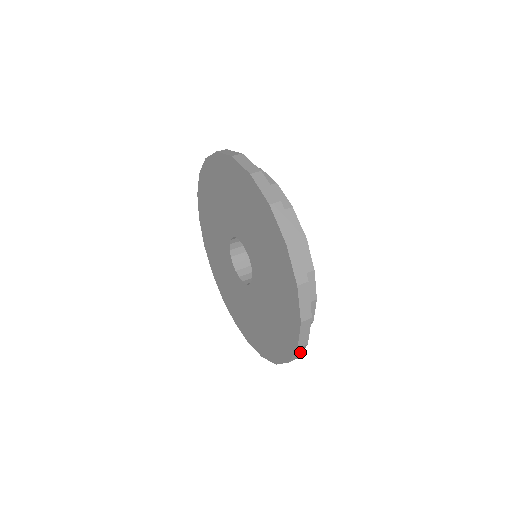
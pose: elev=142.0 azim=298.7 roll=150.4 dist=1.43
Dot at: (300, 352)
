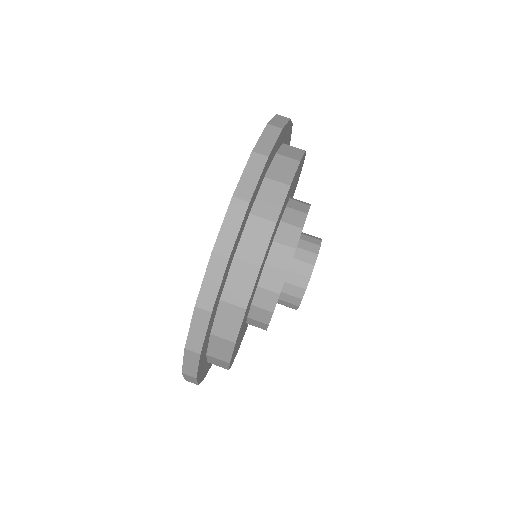
Dot at: occluded
